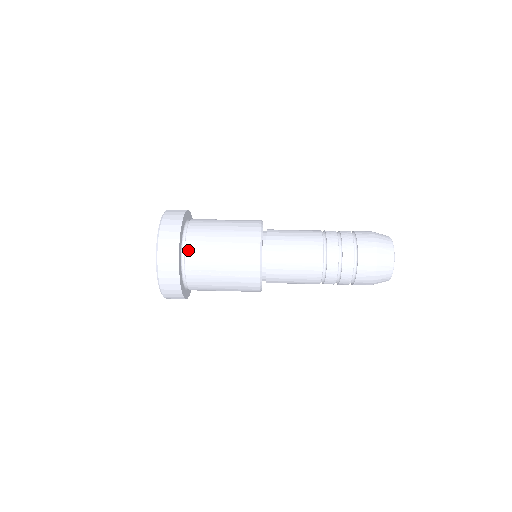
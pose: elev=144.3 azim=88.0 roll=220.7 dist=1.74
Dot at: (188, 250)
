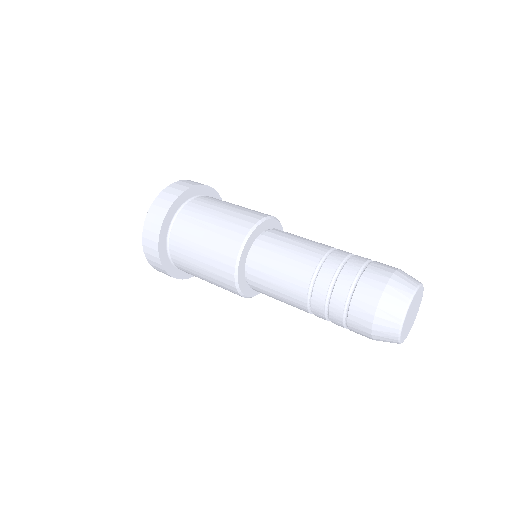
Dot at: (196, 200)
